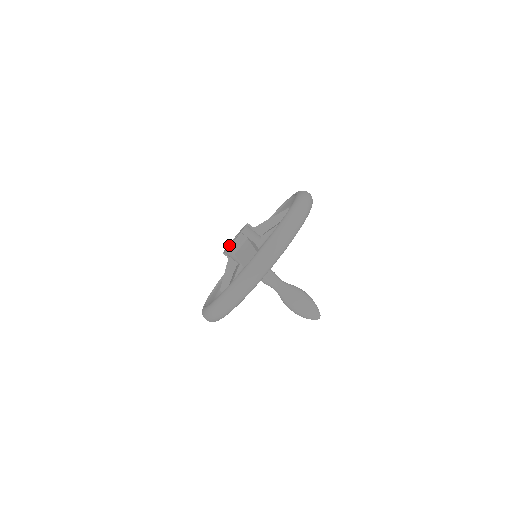
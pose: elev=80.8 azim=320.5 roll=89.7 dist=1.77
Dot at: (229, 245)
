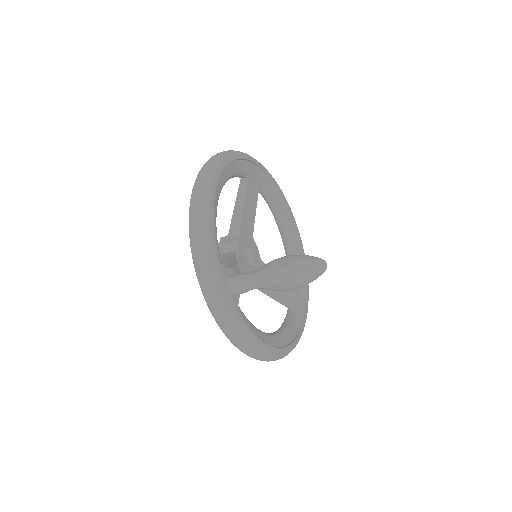
Dot at: occluded
